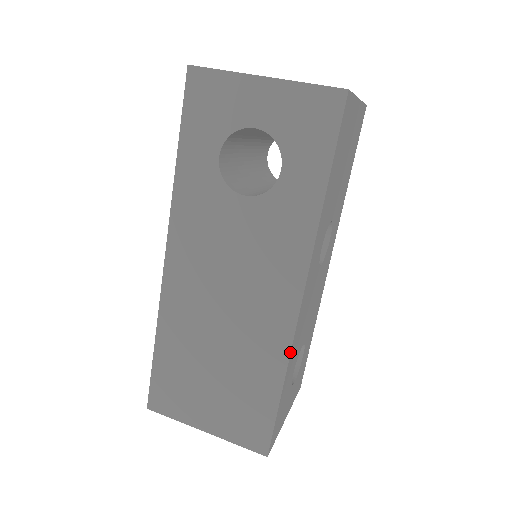
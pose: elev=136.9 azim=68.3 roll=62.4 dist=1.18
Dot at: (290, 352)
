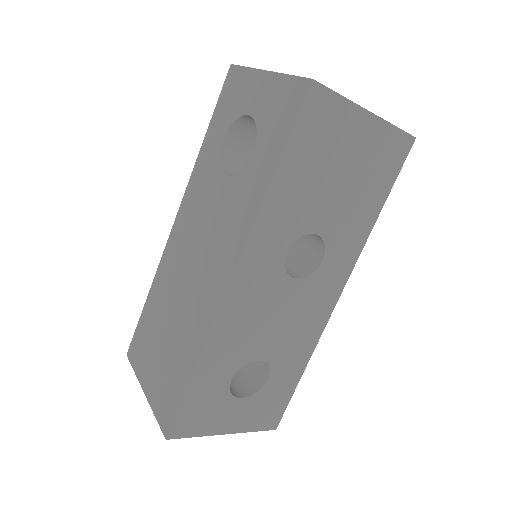
Dot at: (208, 334)
